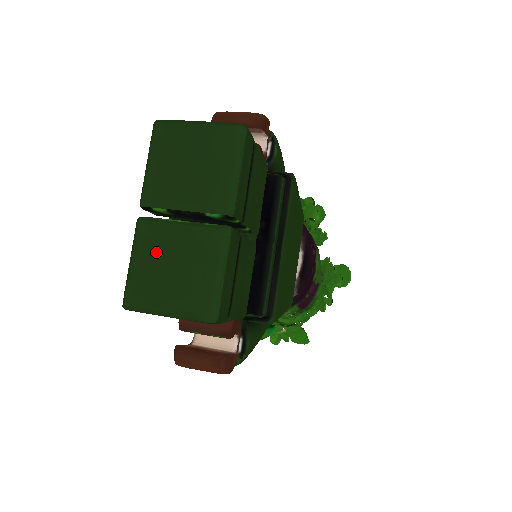
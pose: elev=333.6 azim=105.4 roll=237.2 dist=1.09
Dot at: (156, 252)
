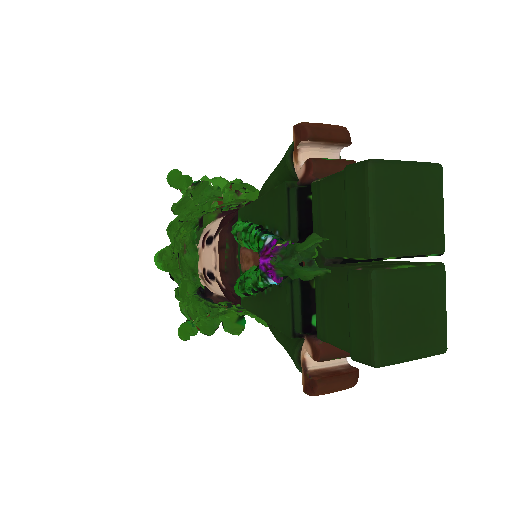
Dot at: (397, 303)
